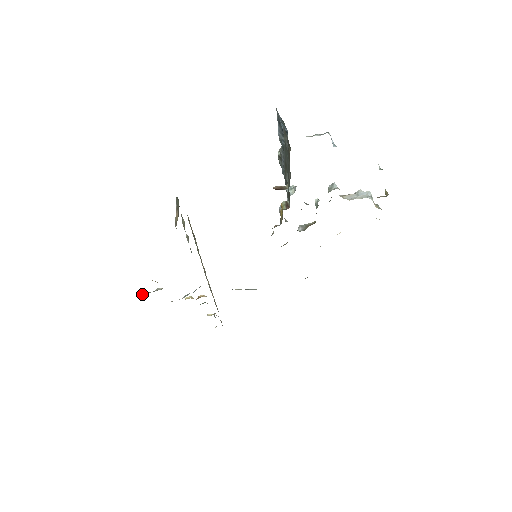
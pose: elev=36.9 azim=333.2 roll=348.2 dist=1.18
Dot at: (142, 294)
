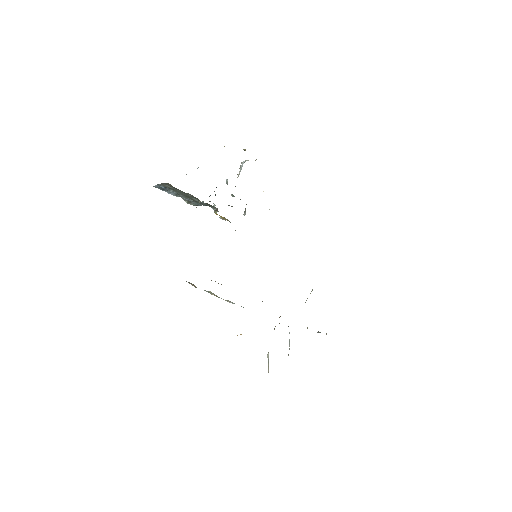
Dot at: occluded
